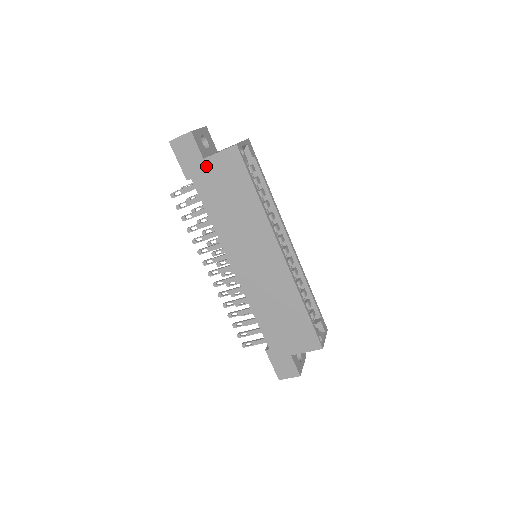
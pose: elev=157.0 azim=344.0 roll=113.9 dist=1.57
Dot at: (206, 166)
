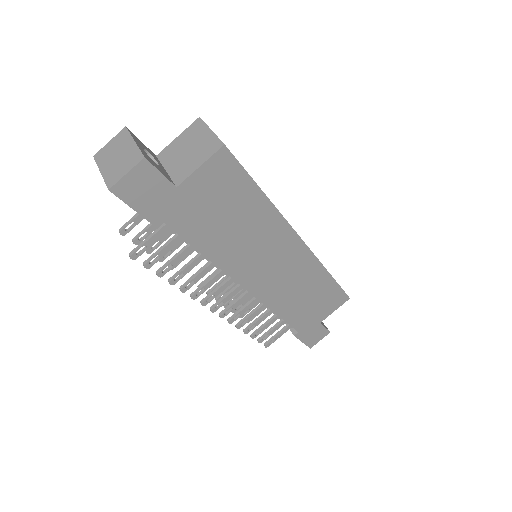
Dot at: (183, 195)
